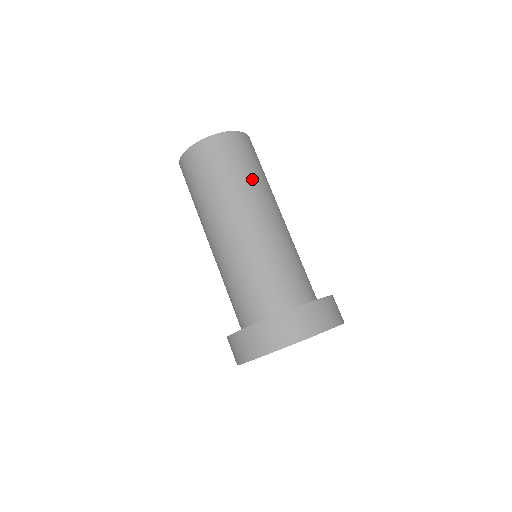
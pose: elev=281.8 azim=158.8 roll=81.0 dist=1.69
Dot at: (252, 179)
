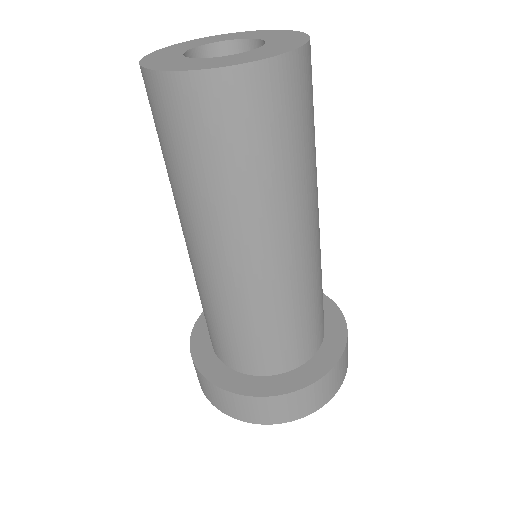
Dot at: (267, 185)
